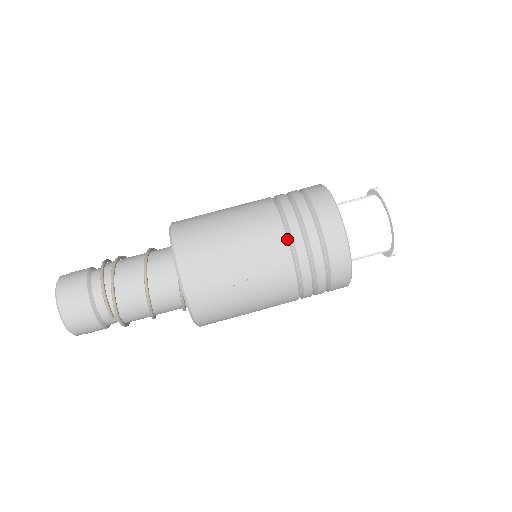
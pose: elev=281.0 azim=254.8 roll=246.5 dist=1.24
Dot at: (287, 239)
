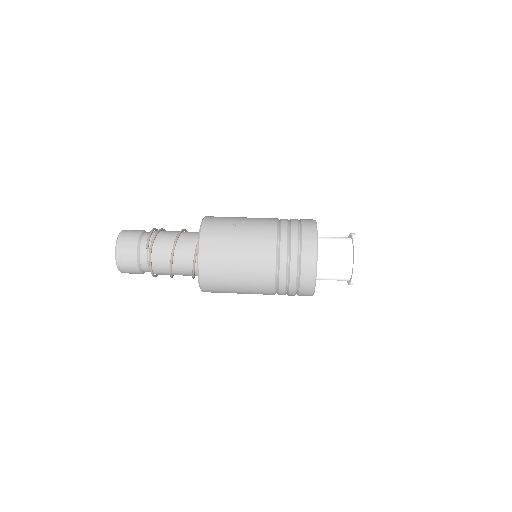
Dot at: (277, 223)
